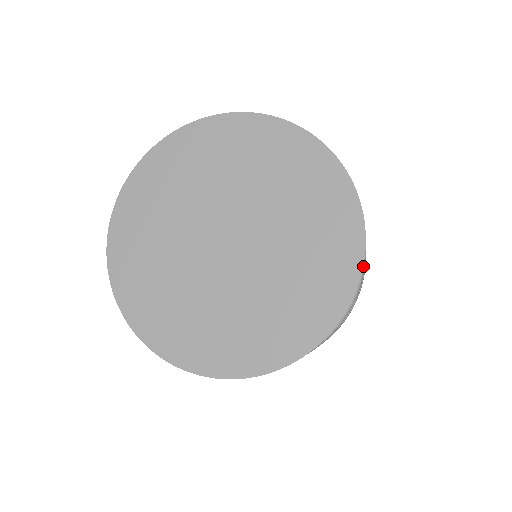
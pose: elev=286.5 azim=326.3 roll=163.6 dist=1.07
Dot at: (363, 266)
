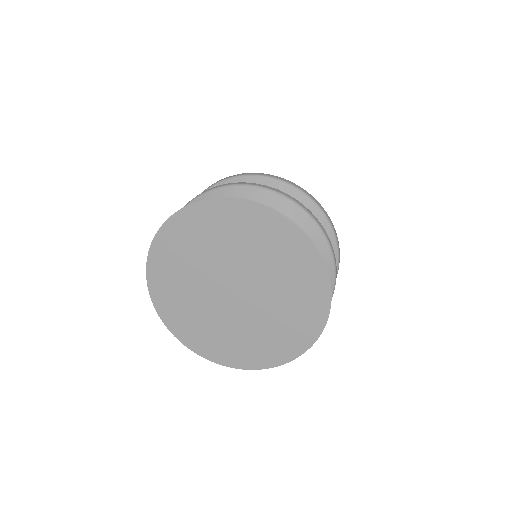
Dot at: (333, 289)
